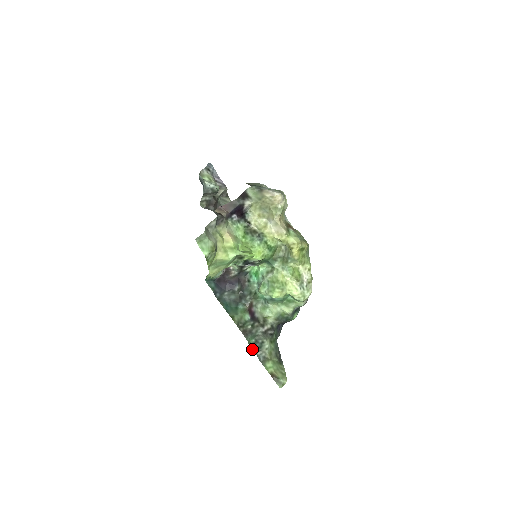
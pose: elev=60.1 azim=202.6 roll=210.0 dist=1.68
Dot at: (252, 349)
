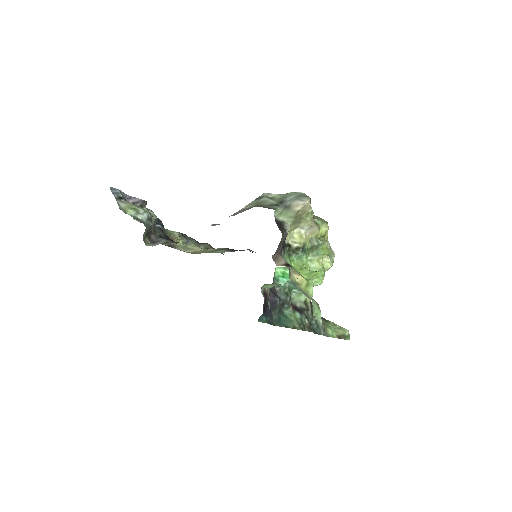
Dot at: occluded
